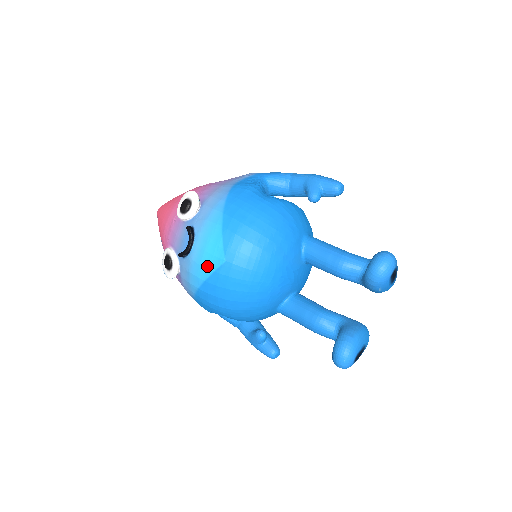
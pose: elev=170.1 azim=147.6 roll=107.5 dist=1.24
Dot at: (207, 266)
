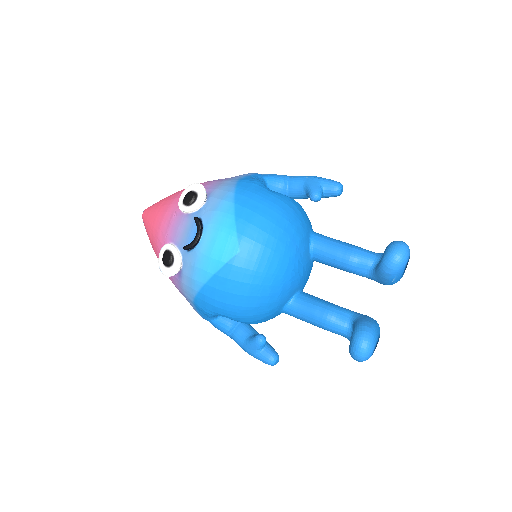
Dot at: (218, 257)
